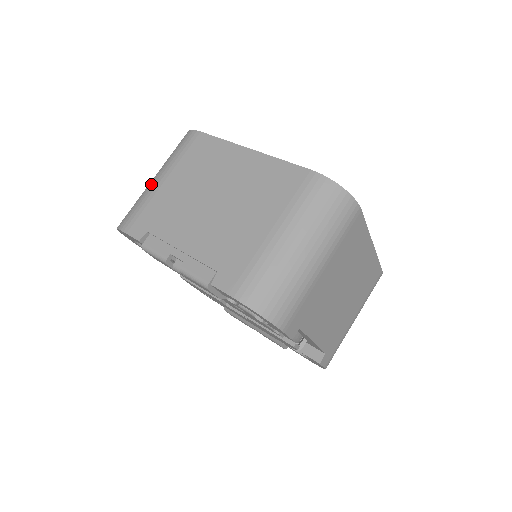
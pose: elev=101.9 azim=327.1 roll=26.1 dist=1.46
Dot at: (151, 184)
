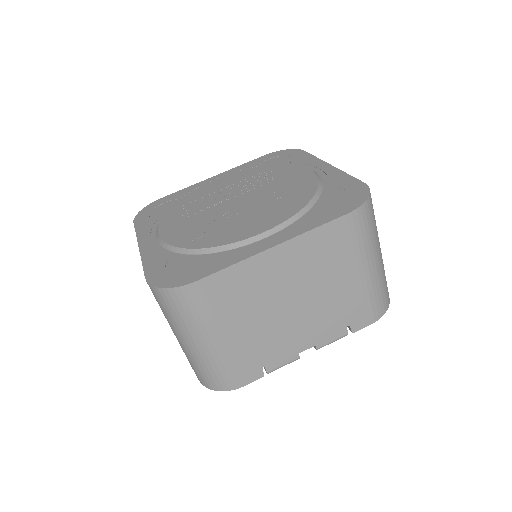
Dot at: (208, 350)
